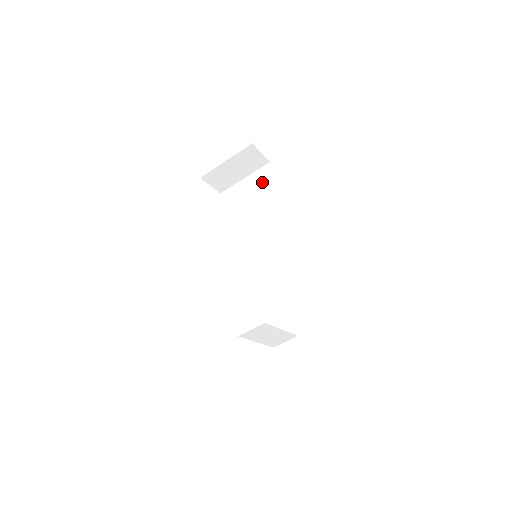
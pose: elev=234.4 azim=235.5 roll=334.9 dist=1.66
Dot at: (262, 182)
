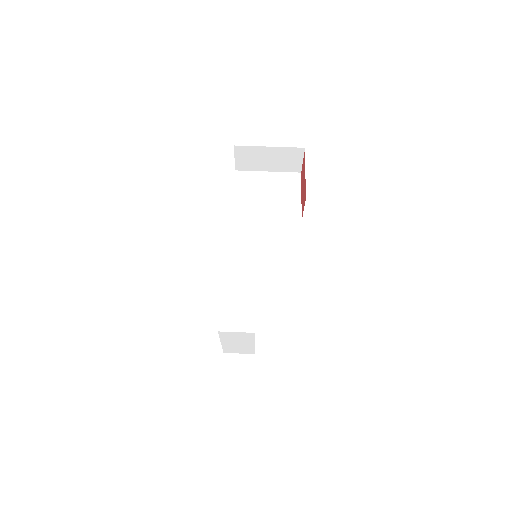
Dot at: (285, 186)
